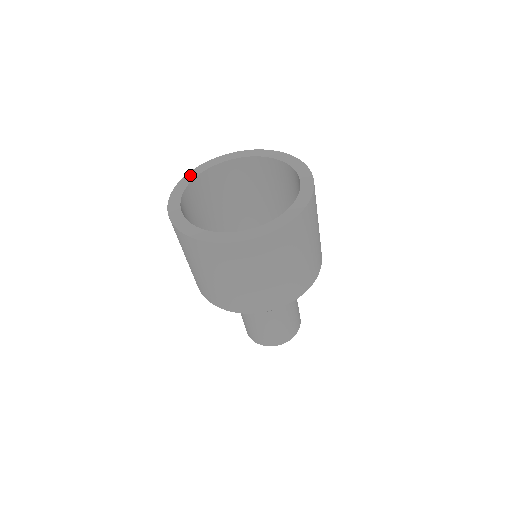
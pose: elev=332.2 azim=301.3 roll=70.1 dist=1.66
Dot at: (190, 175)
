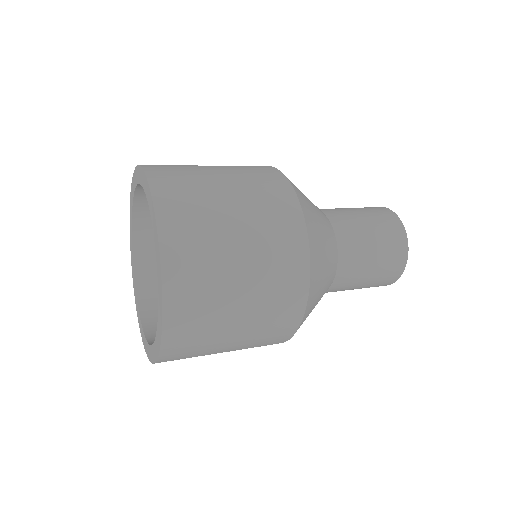
Dot at: (130, 206)
